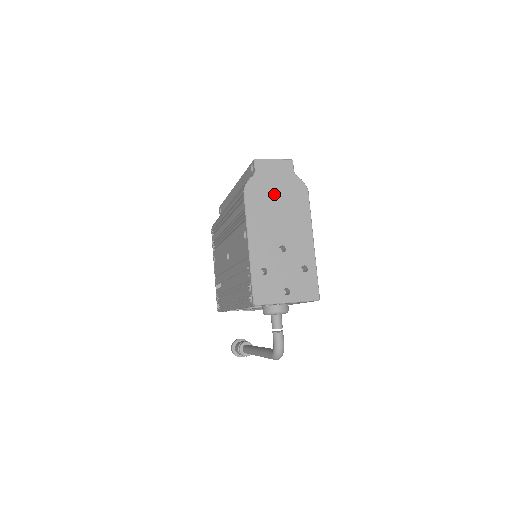
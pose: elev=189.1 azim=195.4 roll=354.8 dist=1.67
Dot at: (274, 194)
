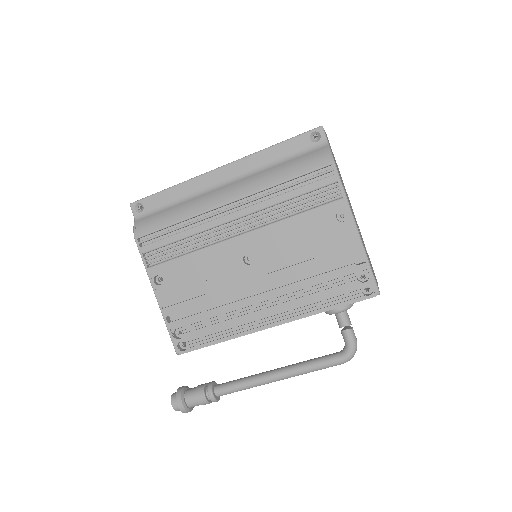
Dot at: occluded
